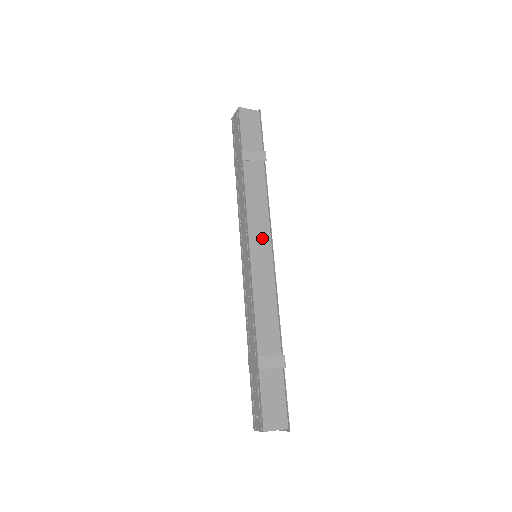
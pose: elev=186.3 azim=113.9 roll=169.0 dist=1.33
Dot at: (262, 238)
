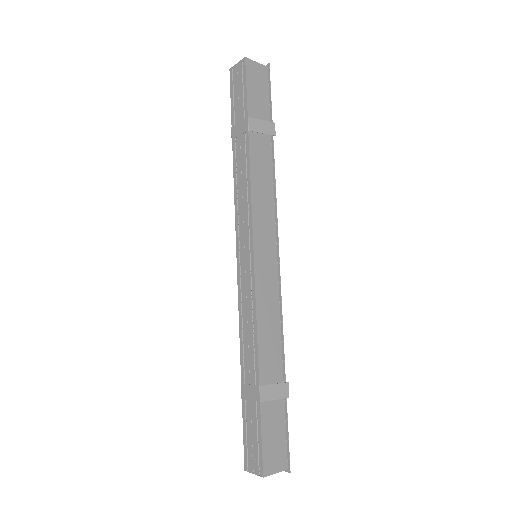
Dot at: (267, 235)
